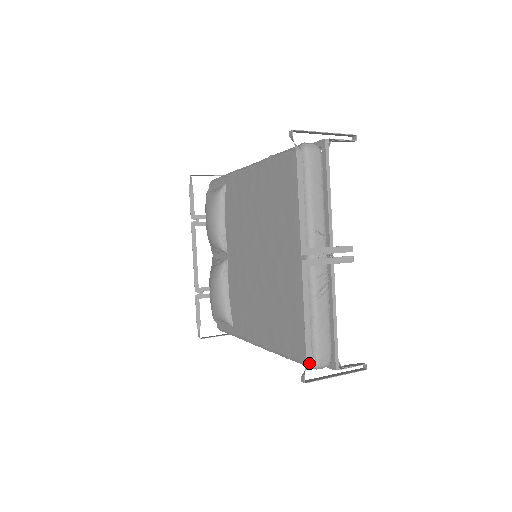
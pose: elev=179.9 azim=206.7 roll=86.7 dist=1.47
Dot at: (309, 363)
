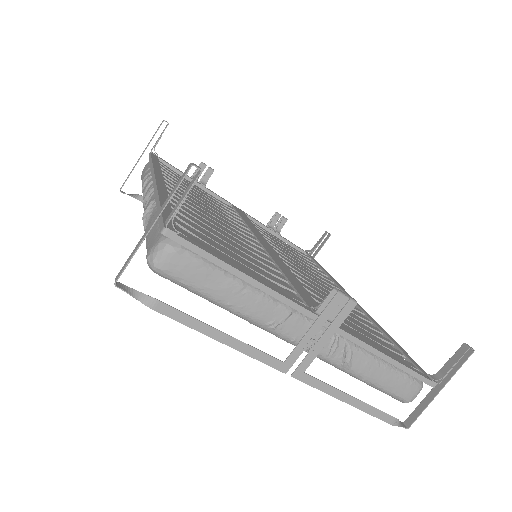
Dot at: (396, 422)
